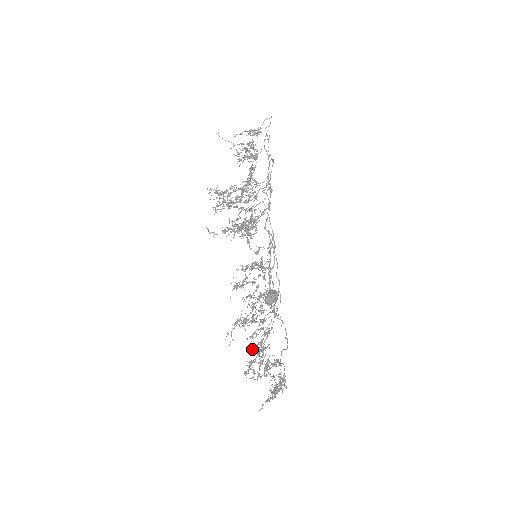
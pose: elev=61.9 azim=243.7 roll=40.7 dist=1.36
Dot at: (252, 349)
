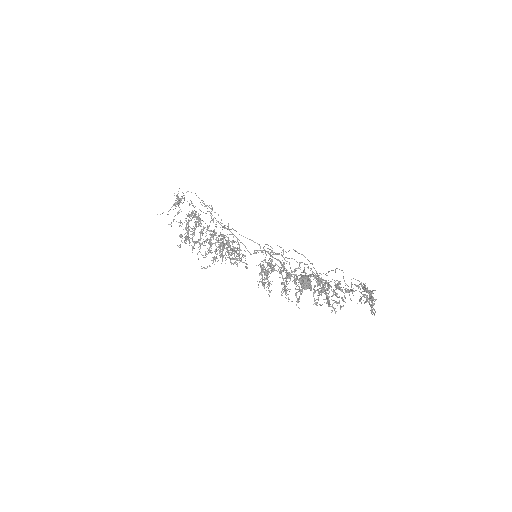
Dot at: occluded
